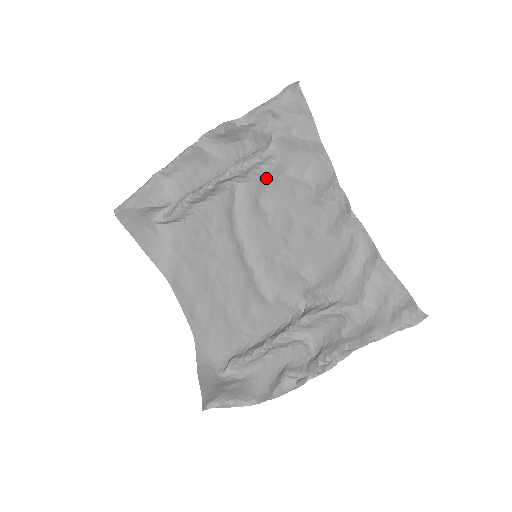
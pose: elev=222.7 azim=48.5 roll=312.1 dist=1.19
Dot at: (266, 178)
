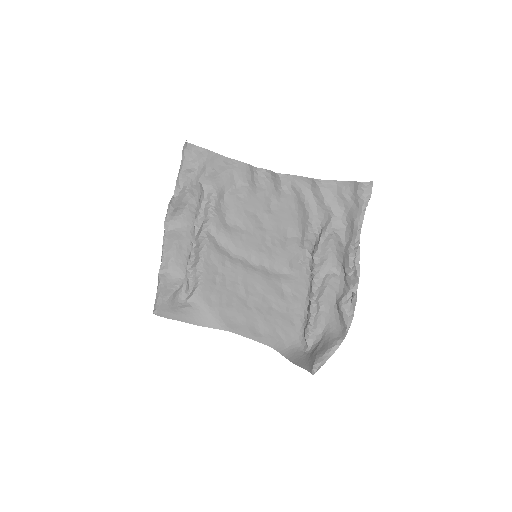
Dot at: (218, 208)
